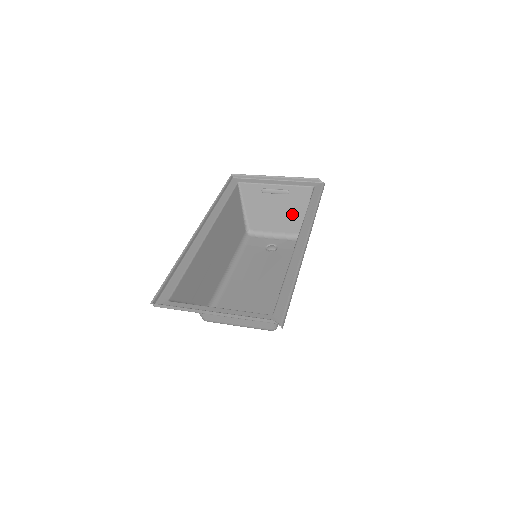
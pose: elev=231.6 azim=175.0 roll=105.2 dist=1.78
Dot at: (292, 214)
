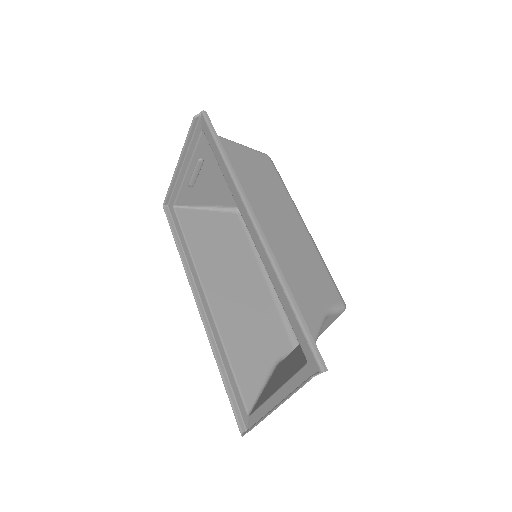
Dot at: occluded
